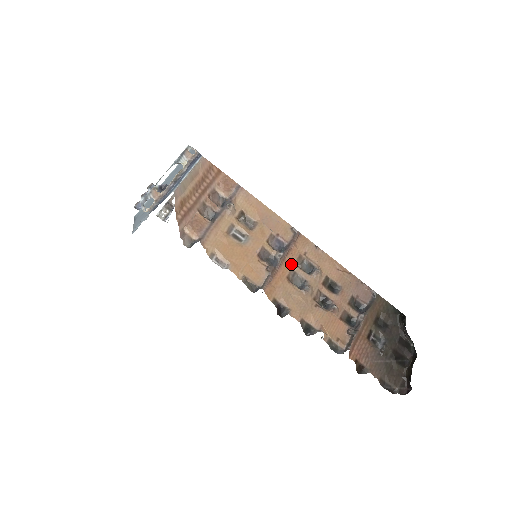
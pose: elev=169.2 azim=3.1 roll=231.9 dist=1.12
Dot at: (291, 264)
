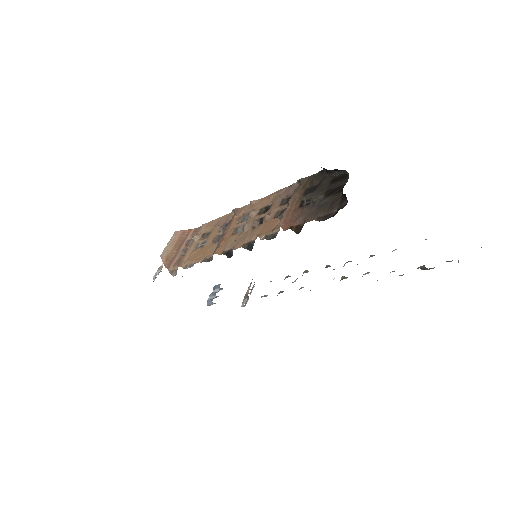
Dot at: (234, 227)
